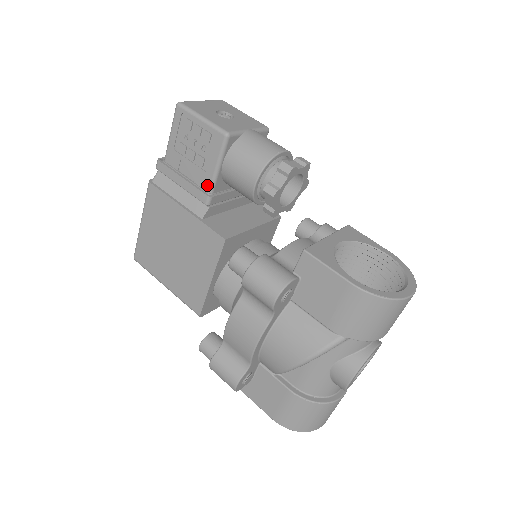
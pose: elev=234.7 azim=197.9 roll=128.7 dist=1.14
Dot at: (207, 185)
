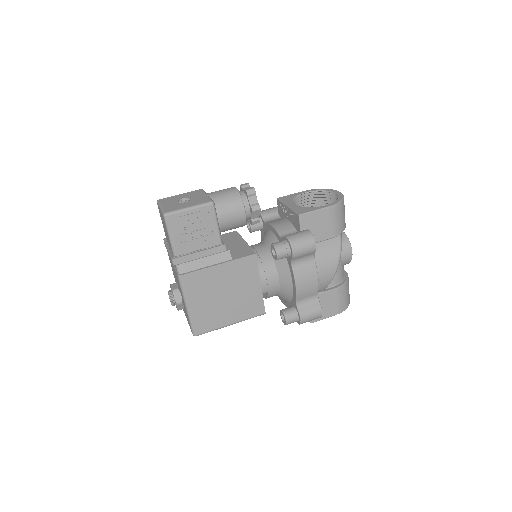
Dot at: (217, 241)
